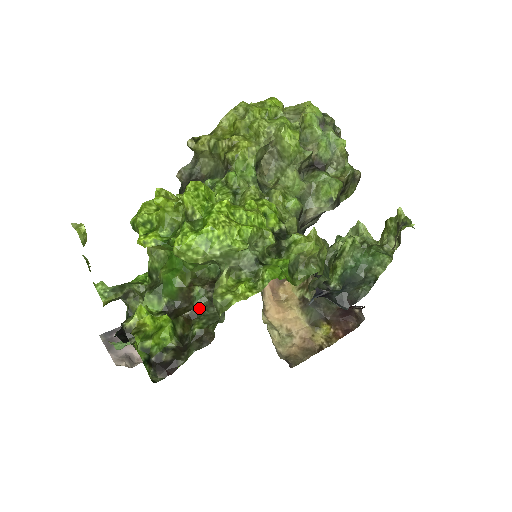
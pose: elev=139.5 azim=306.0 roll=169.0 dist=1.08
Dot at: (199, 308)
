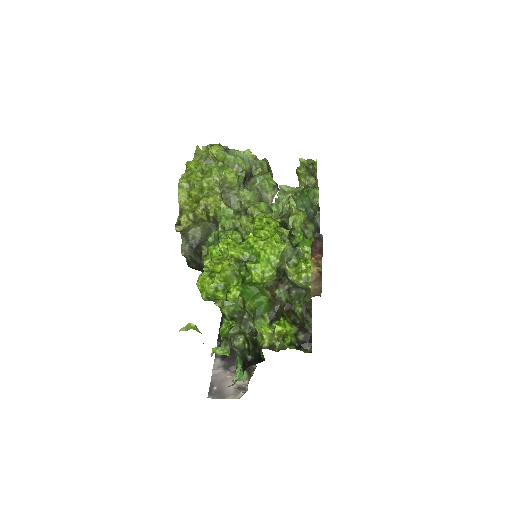
Dot at: (287, 300)
